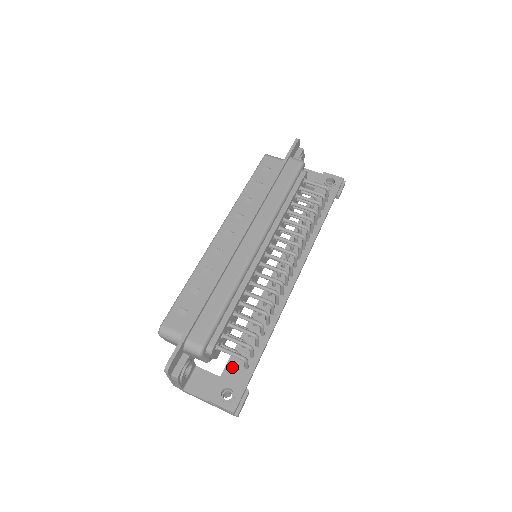
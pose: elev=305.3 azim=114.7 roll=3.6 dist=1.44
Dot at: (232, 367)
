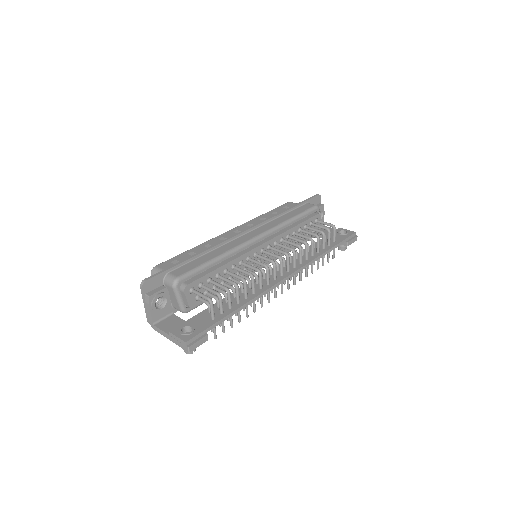
Dot at: (201, 316)
